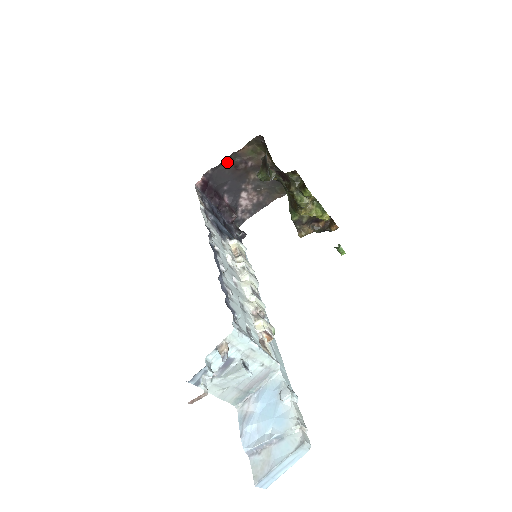
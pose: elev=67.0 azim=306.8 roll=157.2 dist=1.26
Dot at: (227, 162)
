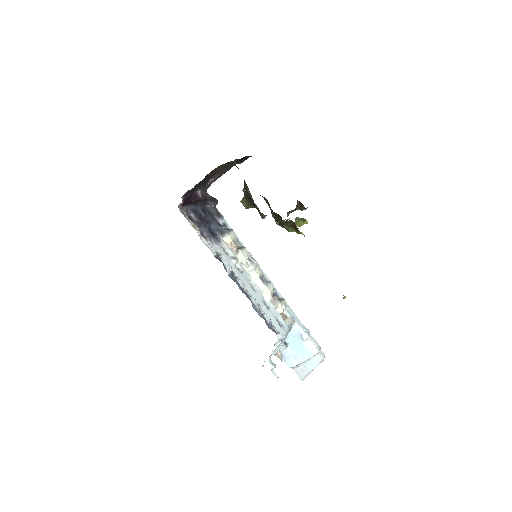
Dot at: occluded
